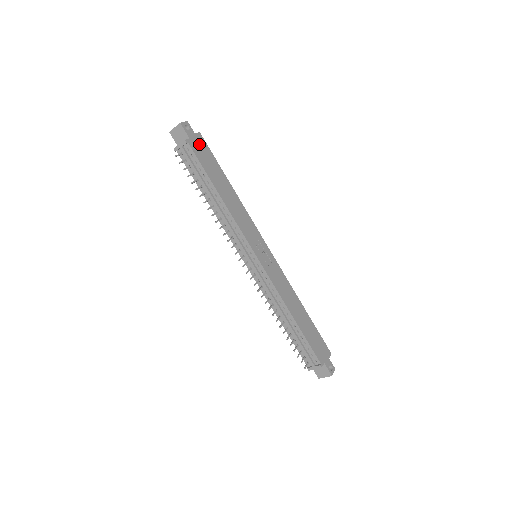
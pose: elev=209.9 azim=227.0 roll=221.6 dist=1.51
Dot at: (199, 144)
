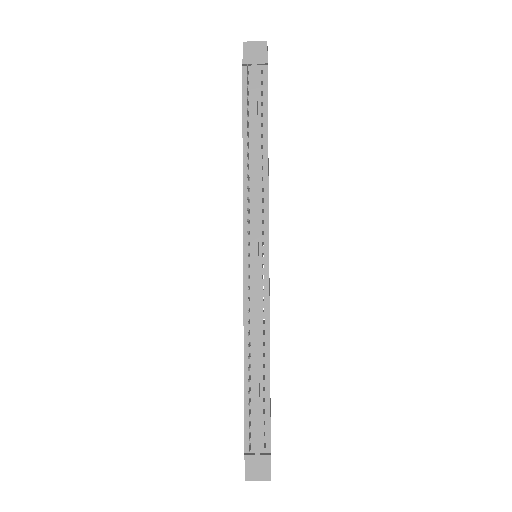
Dot at: occluded
